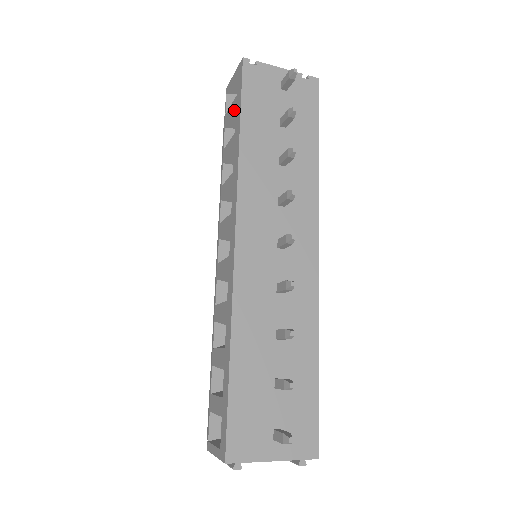
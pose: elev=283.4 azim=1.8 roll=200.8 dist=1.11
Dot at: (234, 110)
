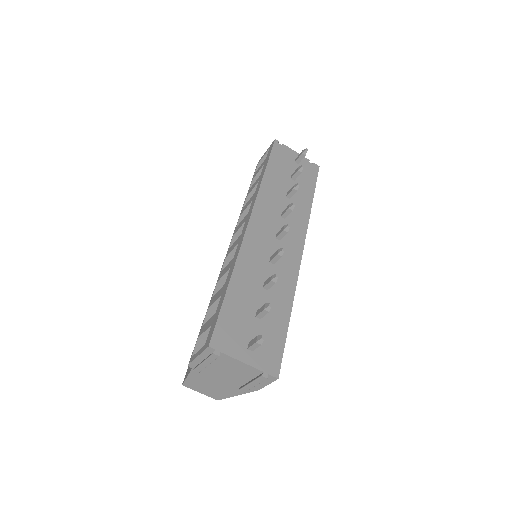
Dot at: (262, 165)
